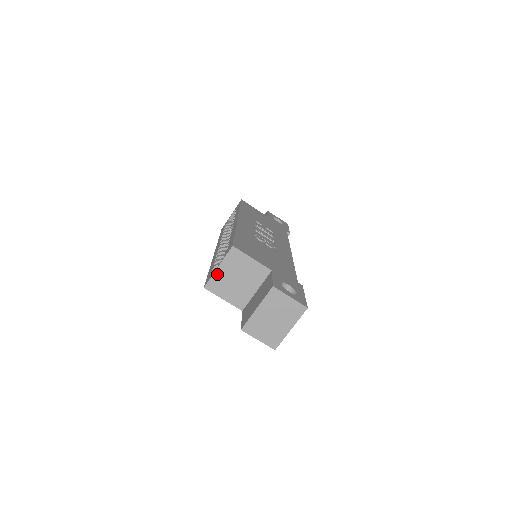
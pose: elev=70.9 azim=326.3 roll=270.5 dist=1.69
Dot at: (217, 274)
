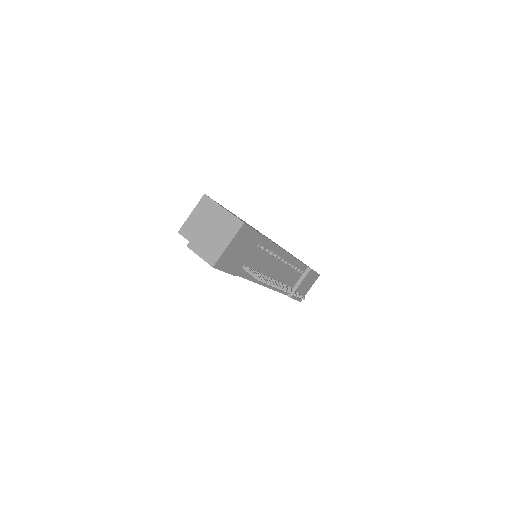
Dot at: (190, 219)
